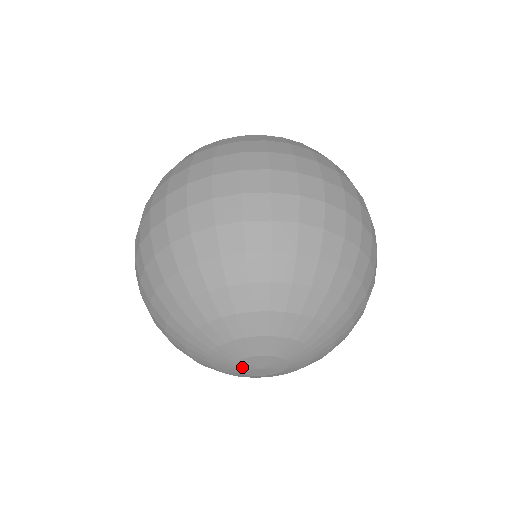
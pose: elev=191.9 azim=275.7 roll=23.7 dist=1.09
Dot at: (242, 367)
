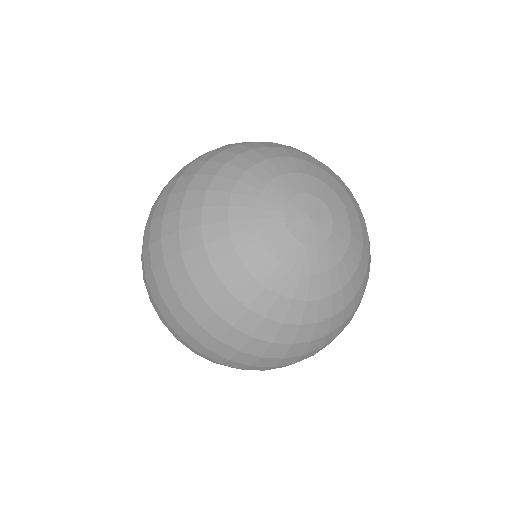
Dot at: (292, 211)
